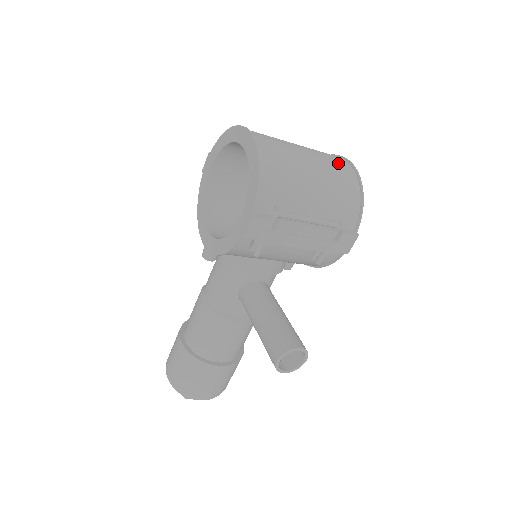
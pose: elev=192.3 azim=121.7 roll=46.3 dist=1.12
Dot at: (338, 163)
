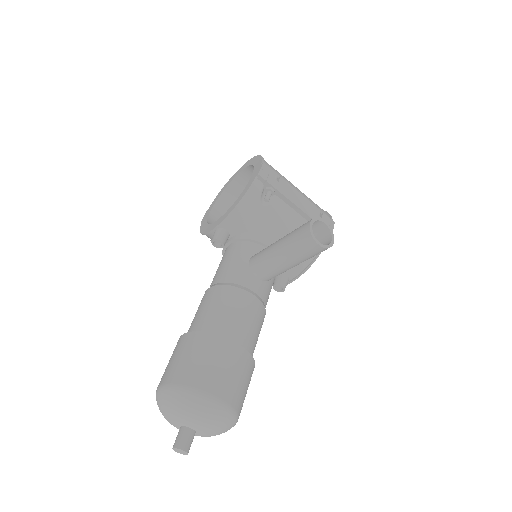
Dot at: occluded
